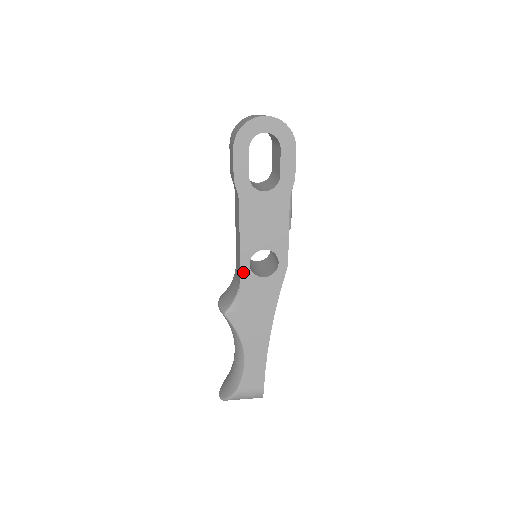
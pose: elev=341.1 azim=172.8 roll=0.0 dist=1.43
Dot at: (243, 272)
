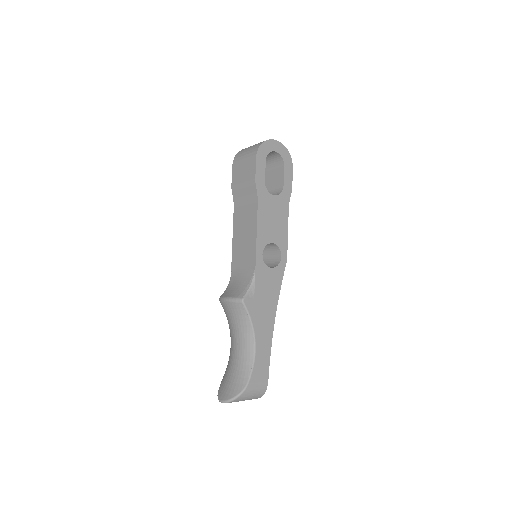
Dot at: (258, 261)
